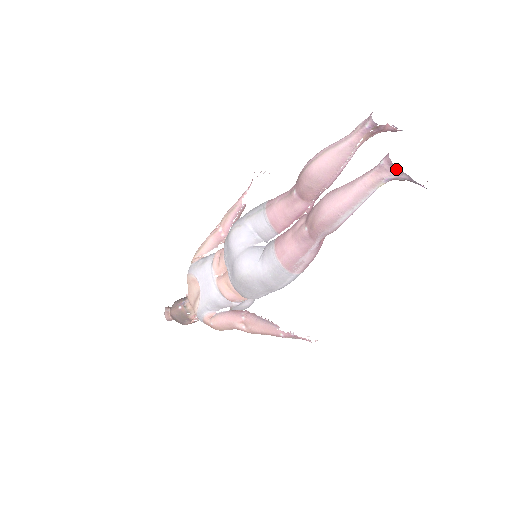
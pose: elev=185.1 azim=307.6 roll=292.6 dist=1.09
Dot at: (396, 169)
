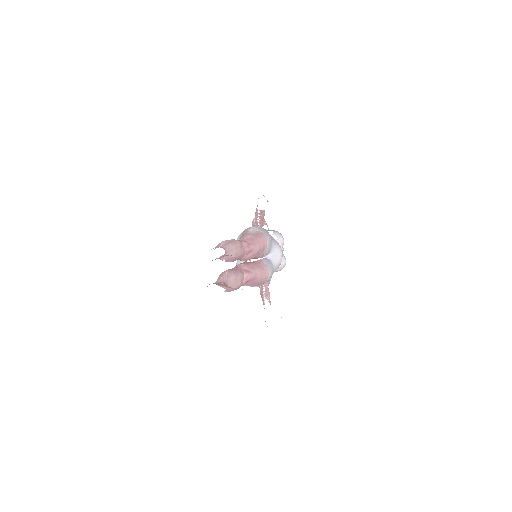
Dot at: occluded
